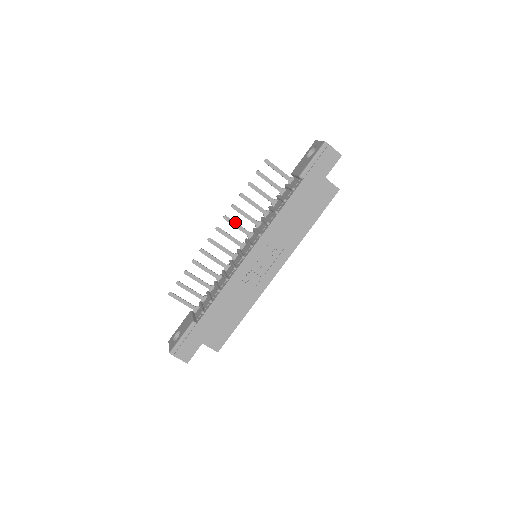
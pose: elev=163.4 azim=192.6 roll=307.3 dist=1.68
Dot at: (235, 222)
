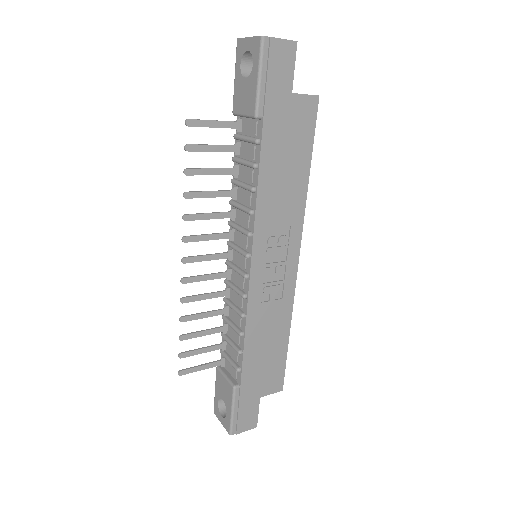
Dot at: (201, 235)
